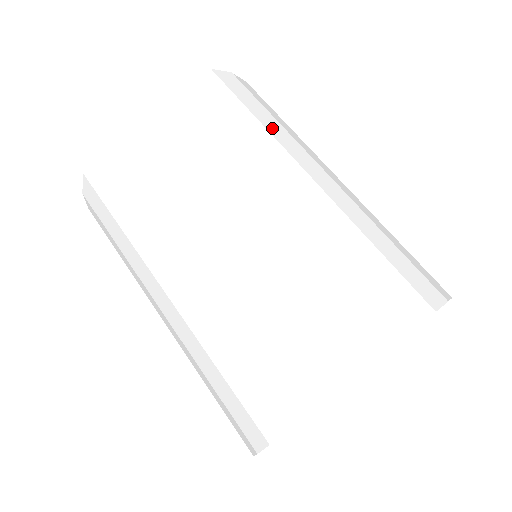
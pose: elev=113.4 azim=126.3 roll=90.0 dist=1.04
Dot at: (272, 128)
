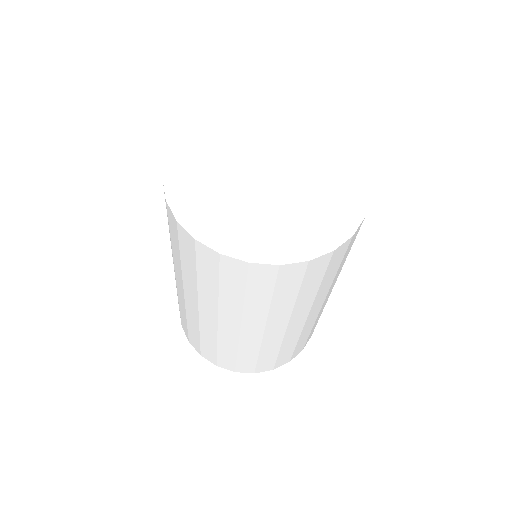
Dot at: occluded
